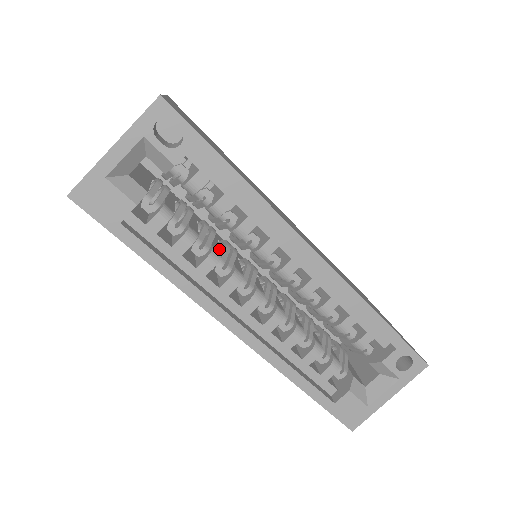
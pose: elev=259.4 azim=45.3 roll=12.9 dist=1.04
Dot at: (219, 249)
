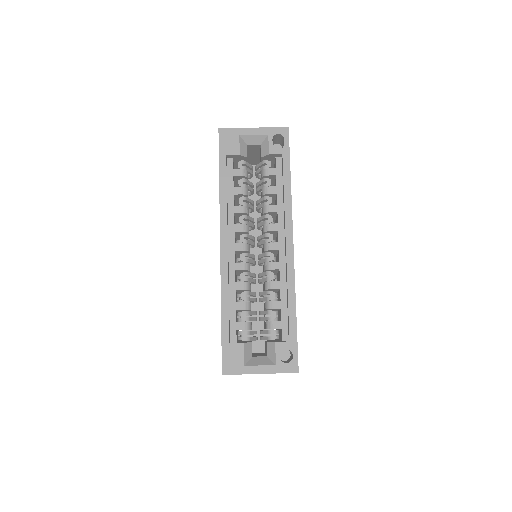
Dot at: occluded
